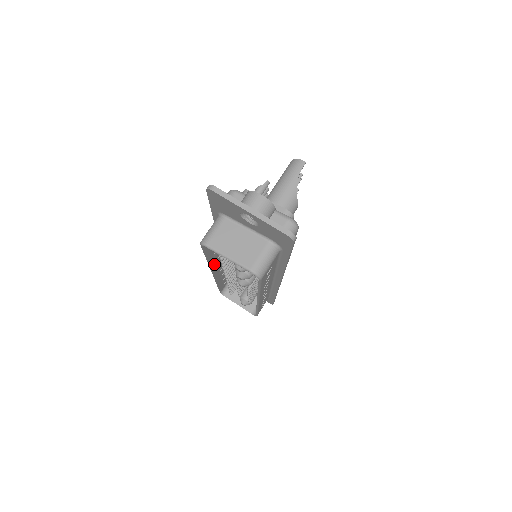
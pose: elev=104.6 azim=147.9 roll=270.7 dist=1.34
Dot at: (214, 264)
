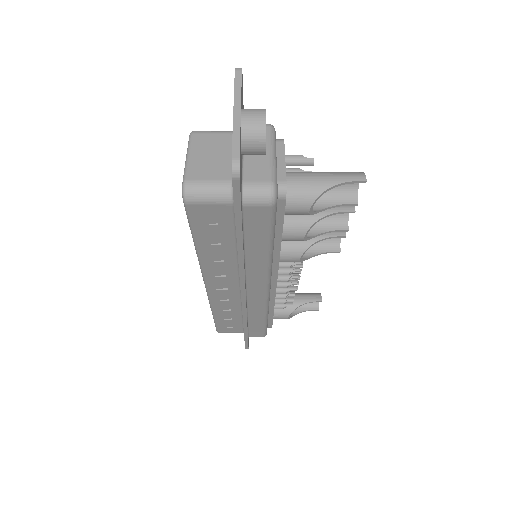
Dot at: occluded
